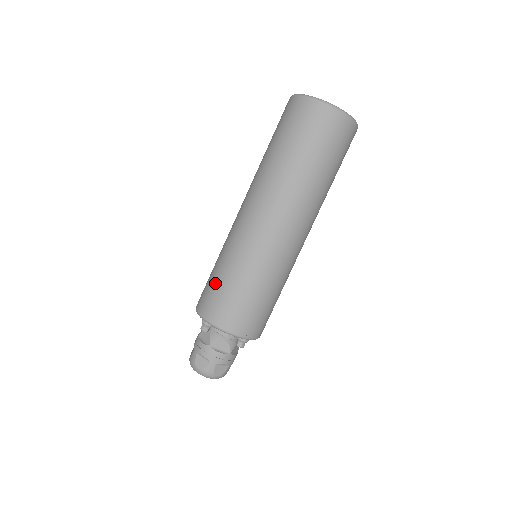
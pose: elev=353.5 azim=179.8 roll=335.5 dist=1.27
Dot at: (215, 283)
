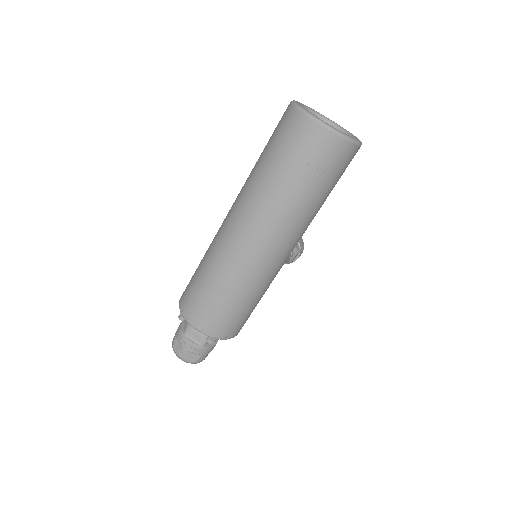
Dot at: (193, 279)
